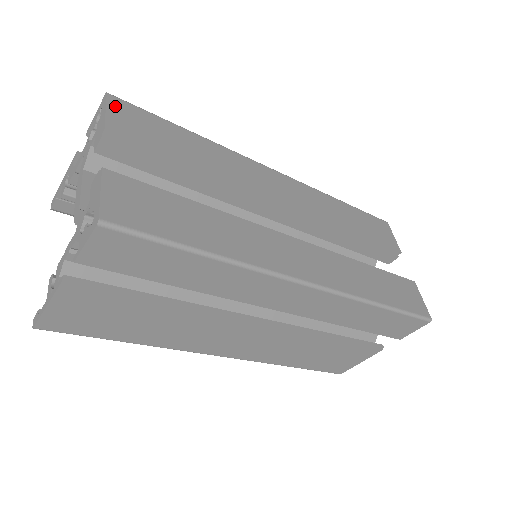
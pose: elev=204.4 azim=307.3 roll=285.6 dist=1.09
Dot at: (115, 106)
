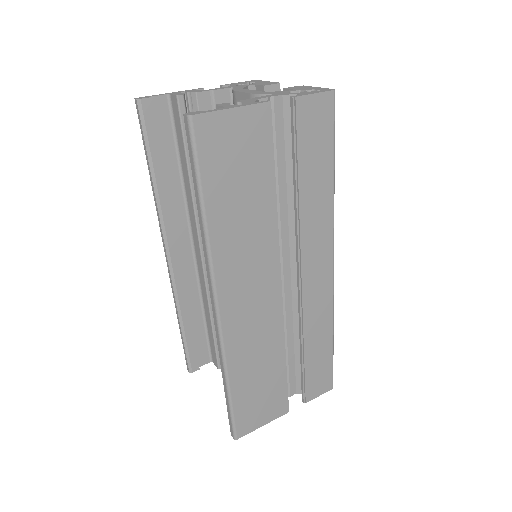
Dot at: occluded
